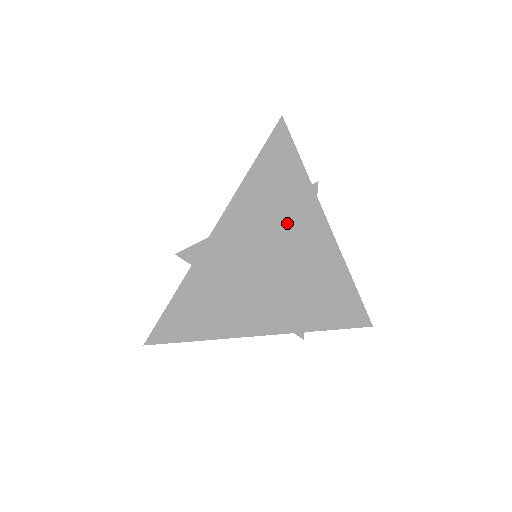
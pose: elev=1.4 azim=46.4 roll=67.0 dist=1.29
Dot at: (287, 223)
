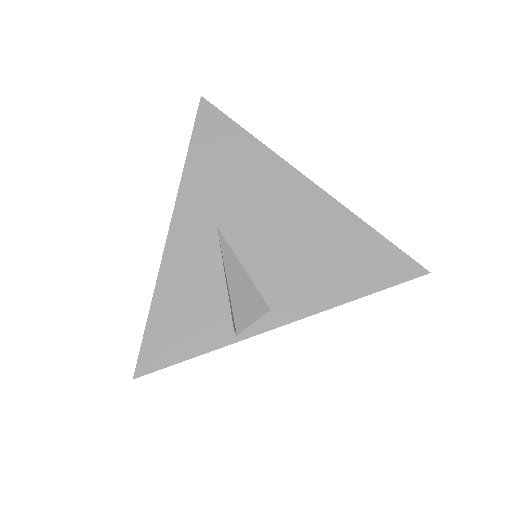
Dot at: occluded
